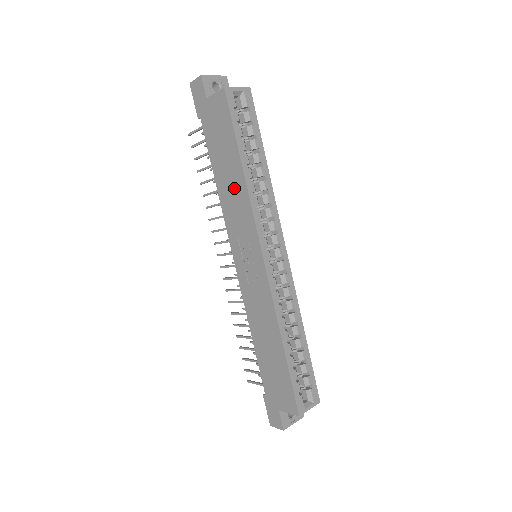
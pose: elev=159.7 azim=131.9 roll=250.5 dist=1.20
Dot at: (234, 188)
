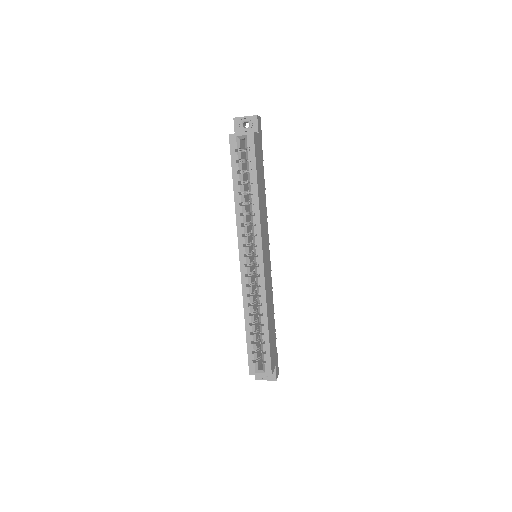
Dot at: occluded
